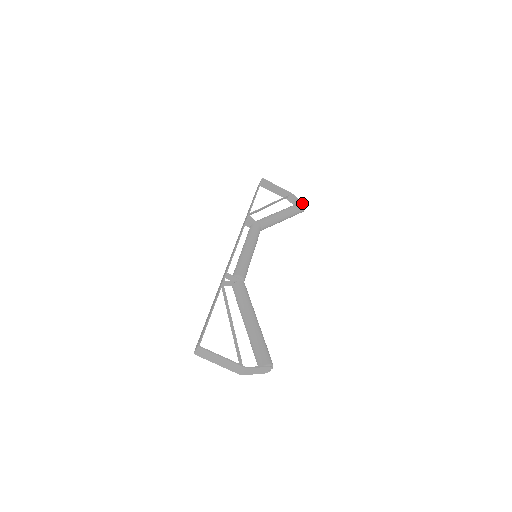
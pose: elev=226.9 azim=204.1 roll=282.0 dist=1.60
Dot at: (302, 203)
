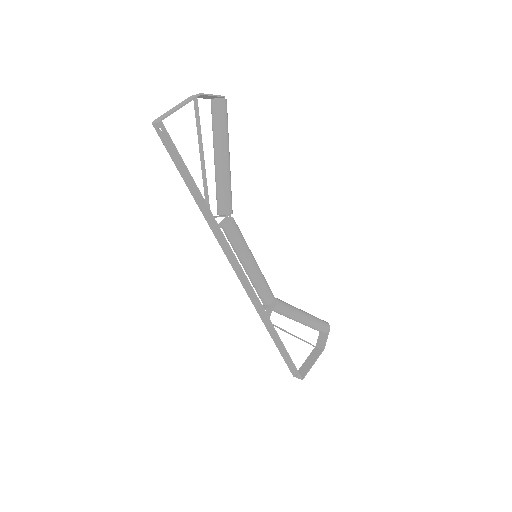
Dot at: (222, 99)
